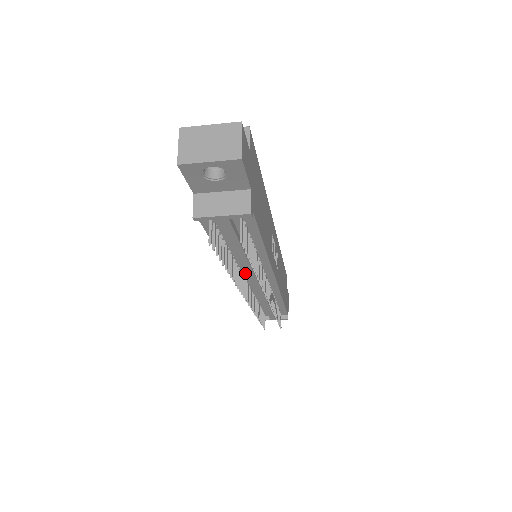
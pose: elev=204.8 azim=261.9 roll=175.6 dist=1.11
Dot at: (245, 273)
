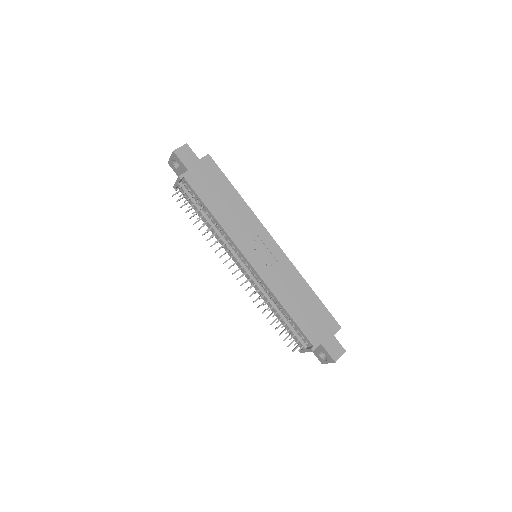
Dot at: occluded
